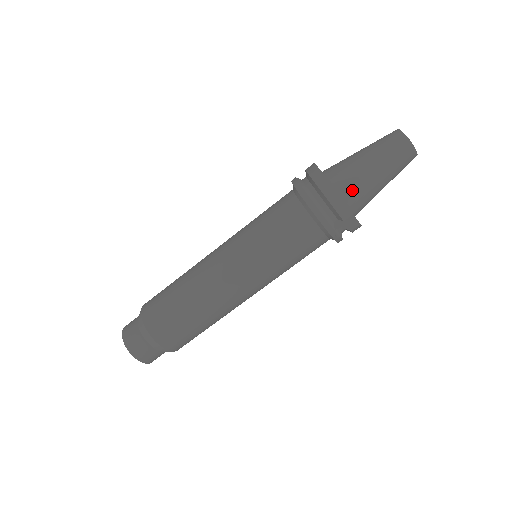
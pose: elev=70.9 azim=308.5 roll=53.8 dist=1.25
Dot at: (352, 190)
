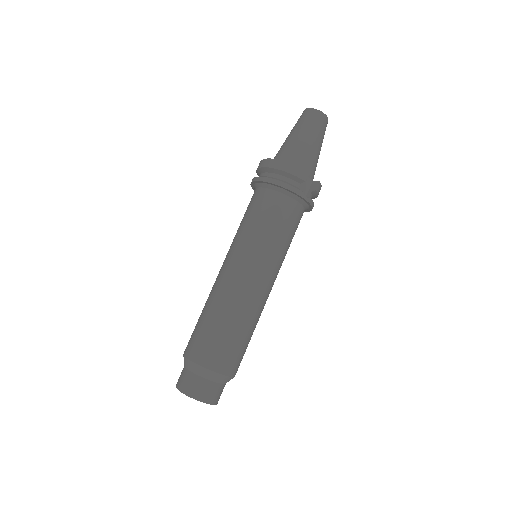
Dot at: (298, 159)
